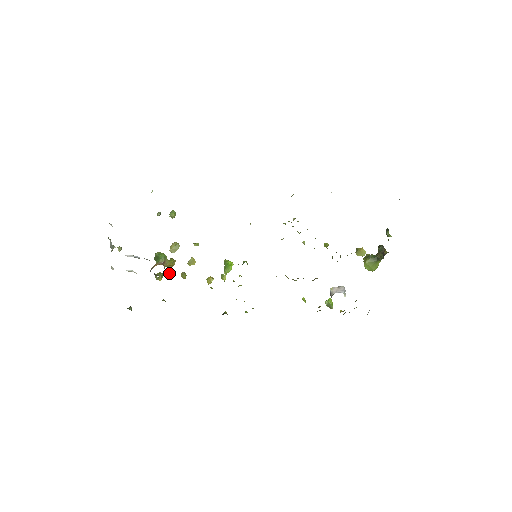
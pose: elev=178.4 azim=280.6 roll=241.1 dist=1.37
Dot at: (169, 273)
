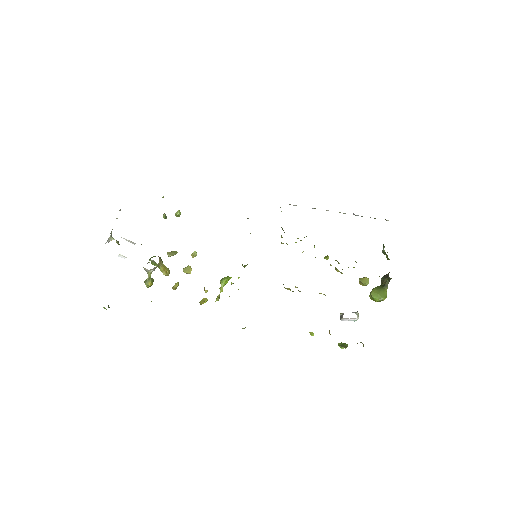
Dot at: occluded
